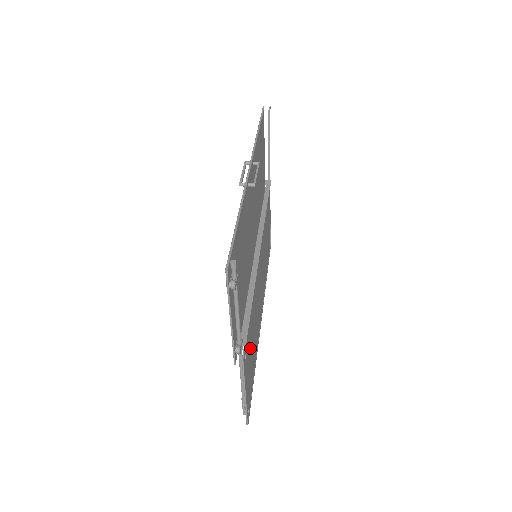
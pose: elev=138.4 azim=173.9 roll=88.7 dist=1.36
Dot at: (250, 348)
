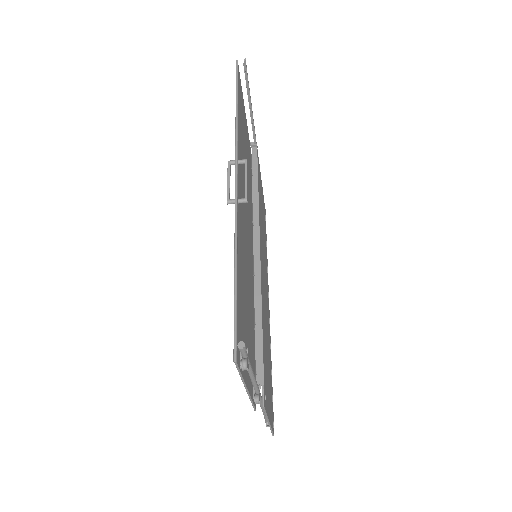
Dot at: (266, 369)
